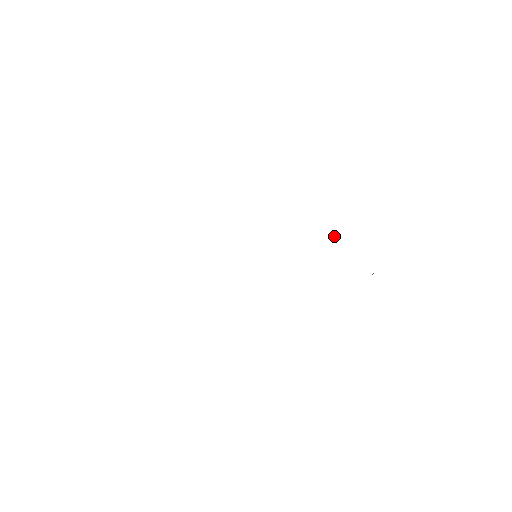
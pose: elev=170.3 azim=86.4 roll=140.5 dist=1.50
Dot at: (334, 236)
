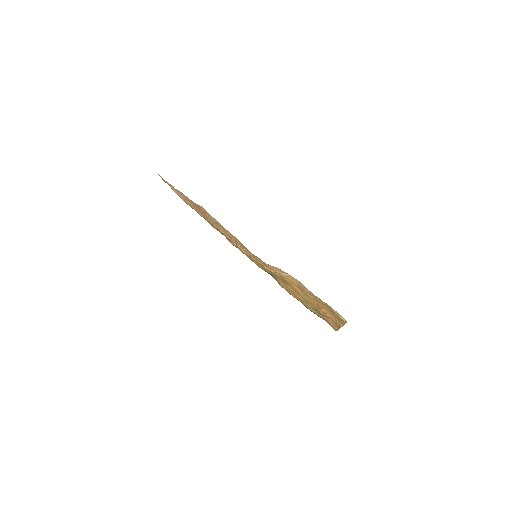
Dot at: (303, 294)
